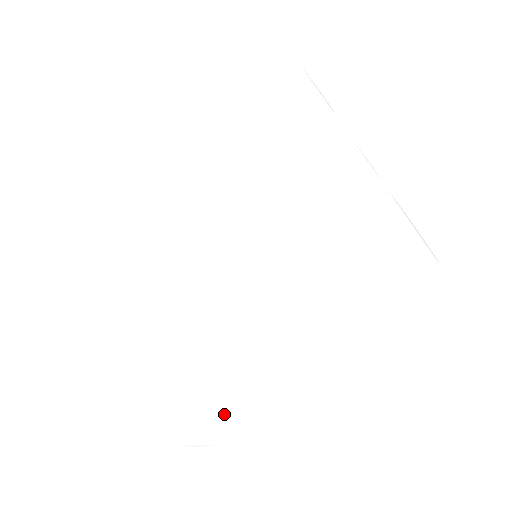
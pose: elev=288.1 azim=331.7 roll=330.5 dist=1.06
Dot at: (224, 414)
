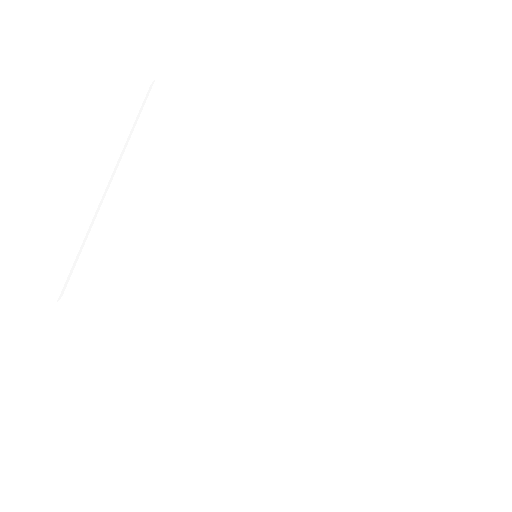
Dot at: (140, 351)
